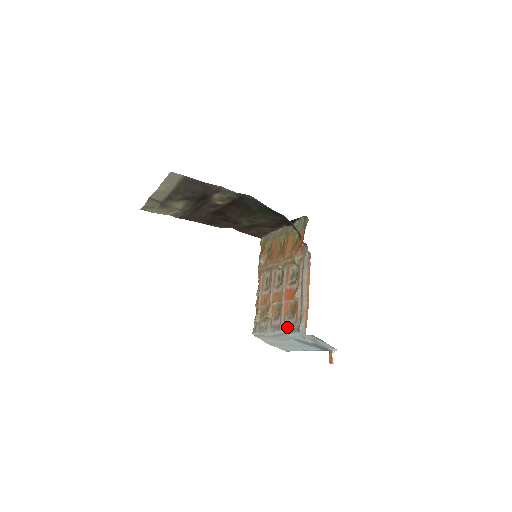
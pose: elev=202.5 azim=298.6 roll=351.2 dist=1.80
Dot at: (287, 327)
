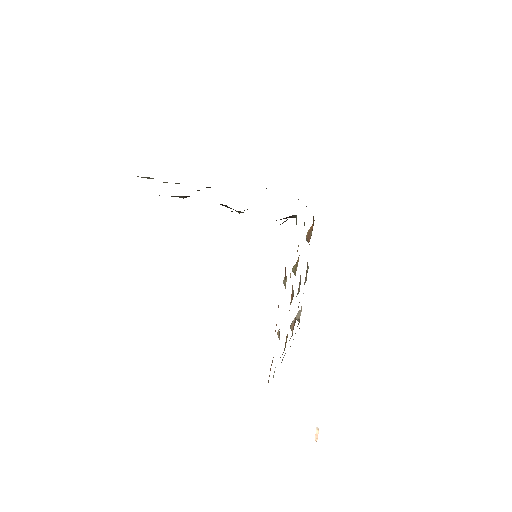
Dot at: occluded
